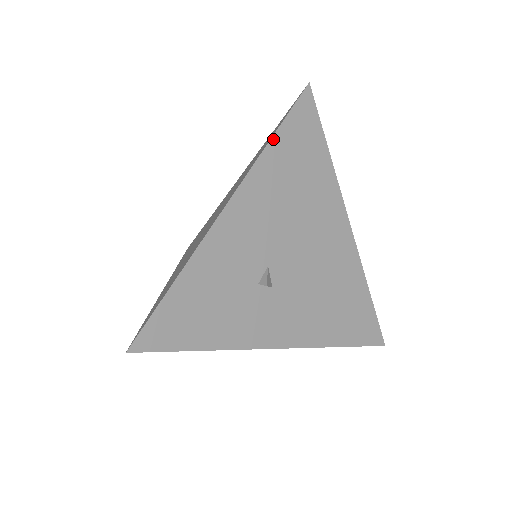
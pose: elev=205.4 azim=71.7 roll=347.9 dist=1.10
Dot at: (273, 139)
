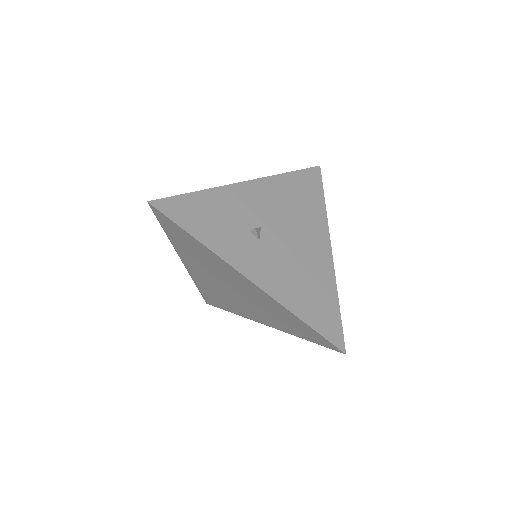
Dot at: (288, 173)
